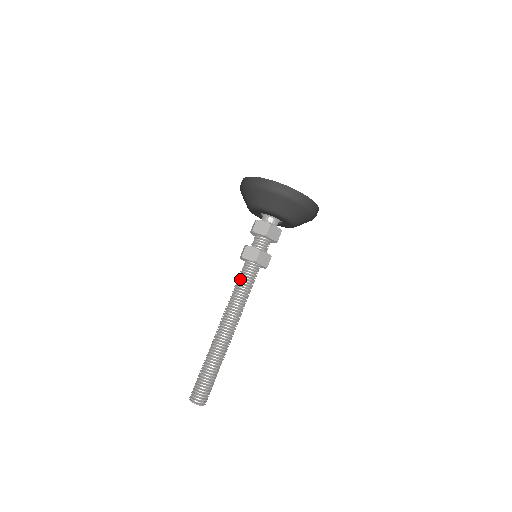
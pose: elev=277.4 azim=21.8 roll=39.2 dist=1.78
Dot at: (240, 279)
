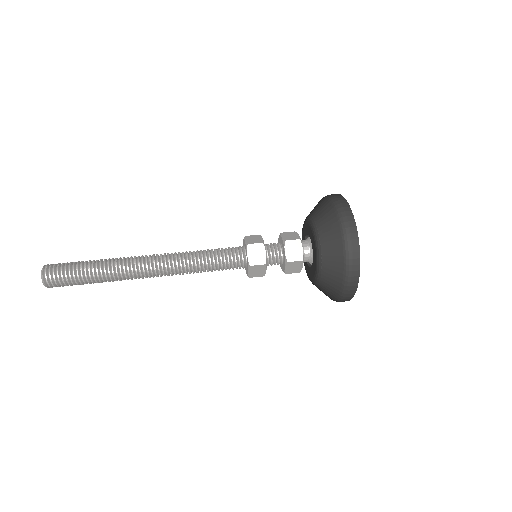
Dot at: (218, 248)
